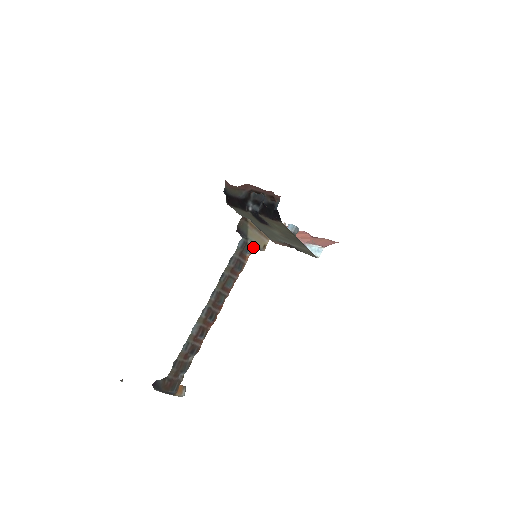
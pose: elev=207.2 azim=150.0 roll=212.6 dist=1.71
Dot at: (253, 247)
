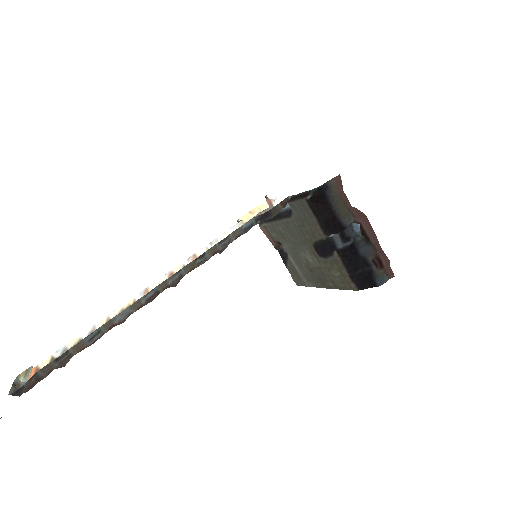
Dot at: occluded
